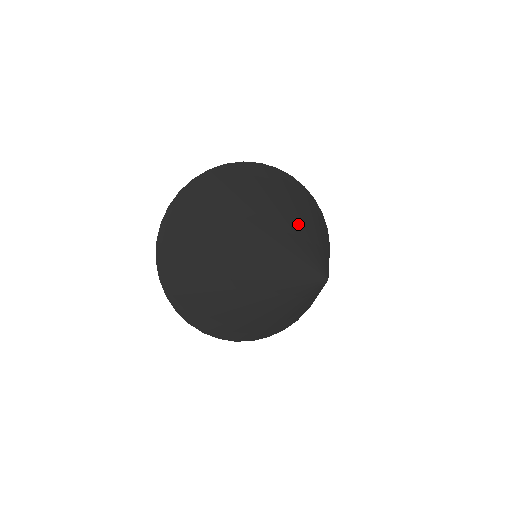
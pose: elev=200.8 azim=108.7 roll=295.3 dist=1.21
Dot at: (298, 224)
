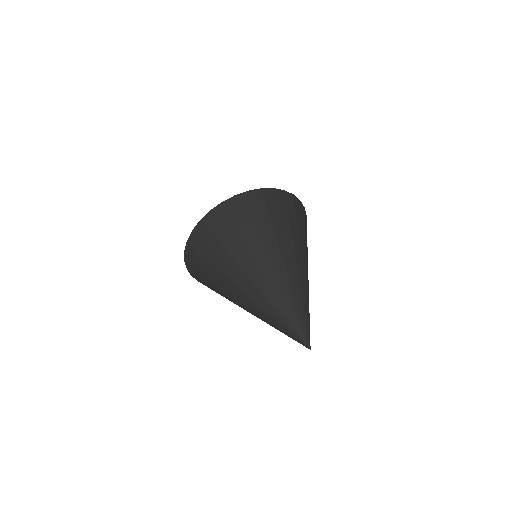
Dot at: (297, 287)
